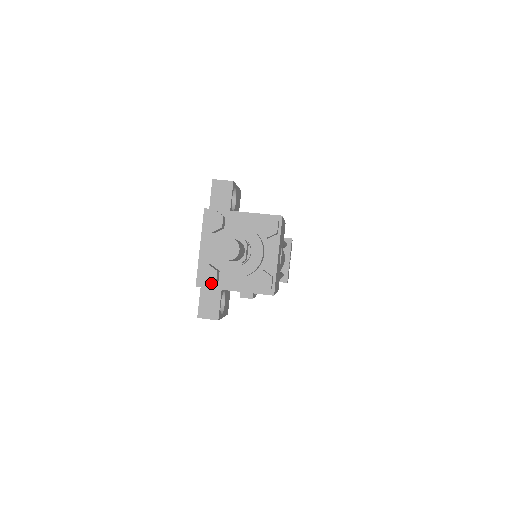
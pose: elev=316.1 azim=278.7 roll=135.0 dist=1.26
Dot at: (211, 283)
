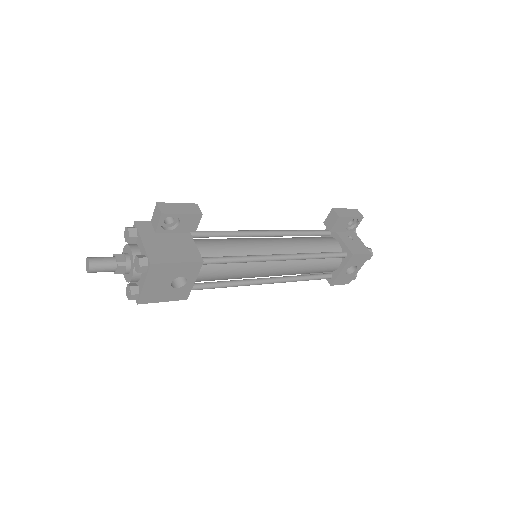
Dot at: occluded
